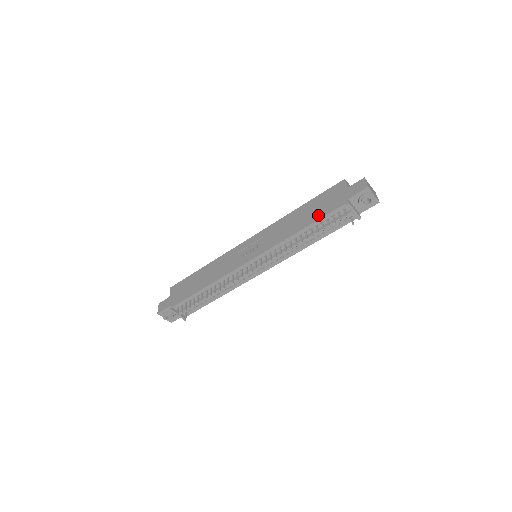
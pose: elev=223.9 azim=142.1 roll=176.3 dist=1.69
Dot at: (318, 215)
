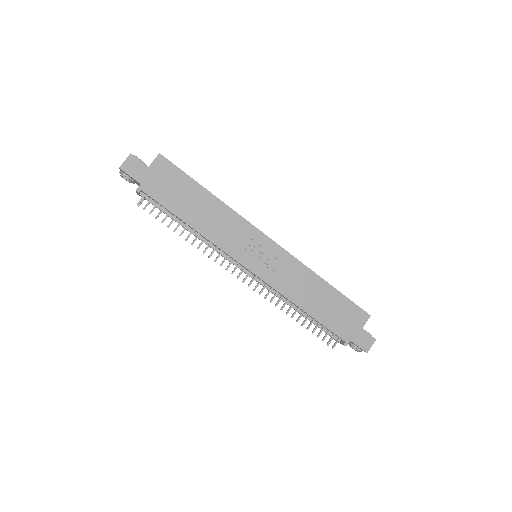
Dot at: (325, 319)
